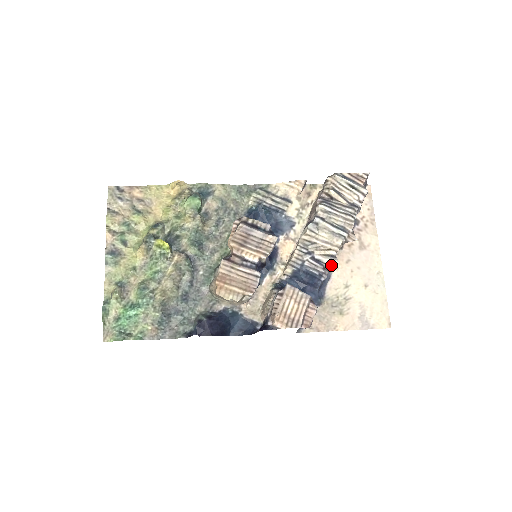
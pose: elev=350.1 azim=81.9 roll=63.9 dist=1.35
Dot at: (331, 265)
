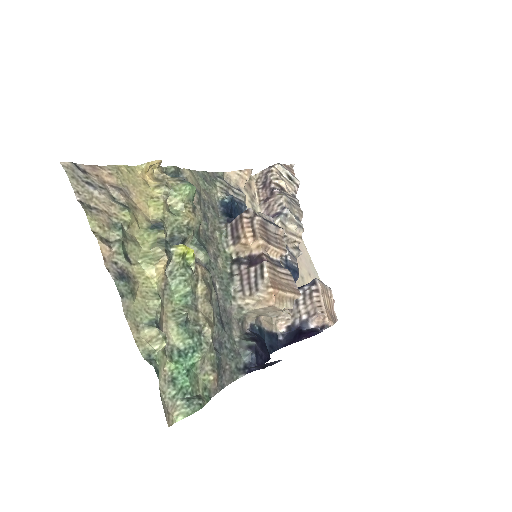
Dot at: (297, 257)
